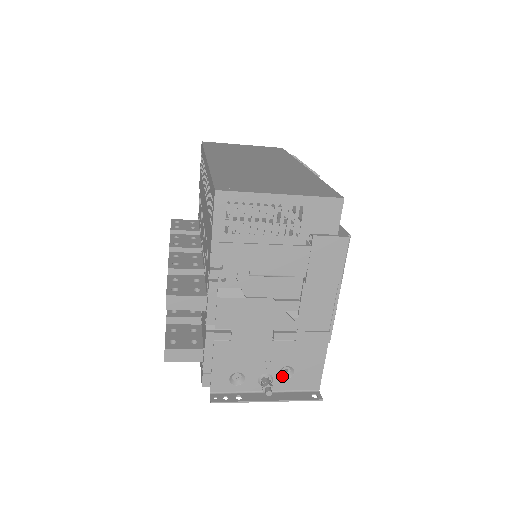
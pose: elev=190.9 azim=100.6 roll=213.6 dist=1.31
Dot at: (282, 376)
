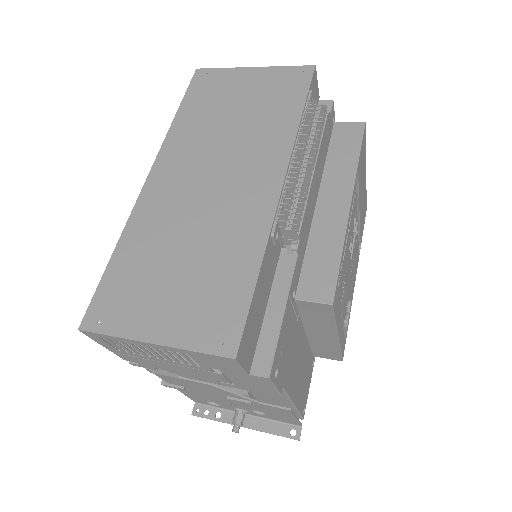
Dot at: (257, 411)
